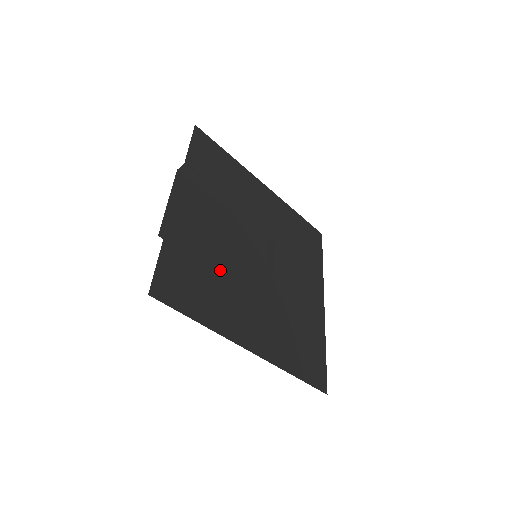
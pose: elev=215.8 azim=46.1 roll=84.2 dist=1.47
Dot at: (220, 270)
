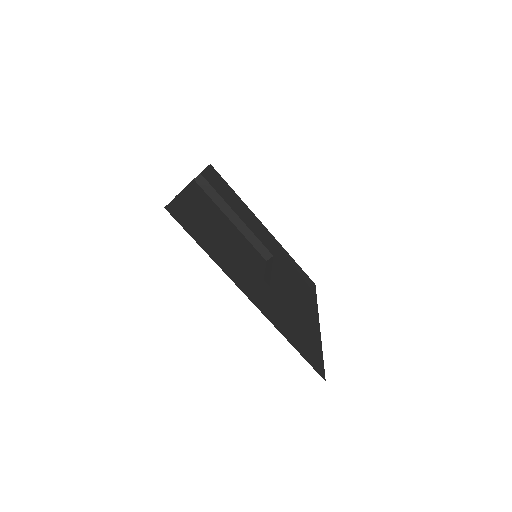
Dot at: (225, 239)
